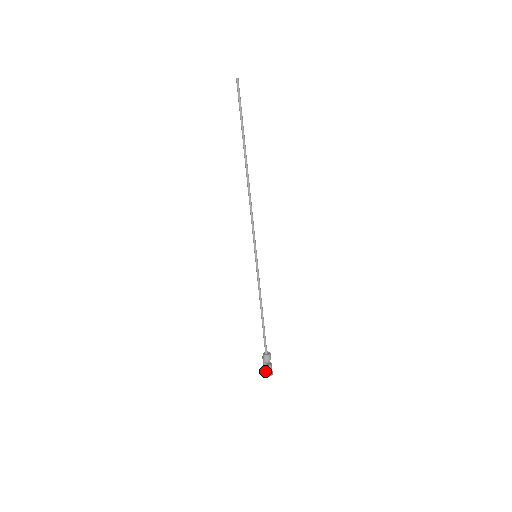
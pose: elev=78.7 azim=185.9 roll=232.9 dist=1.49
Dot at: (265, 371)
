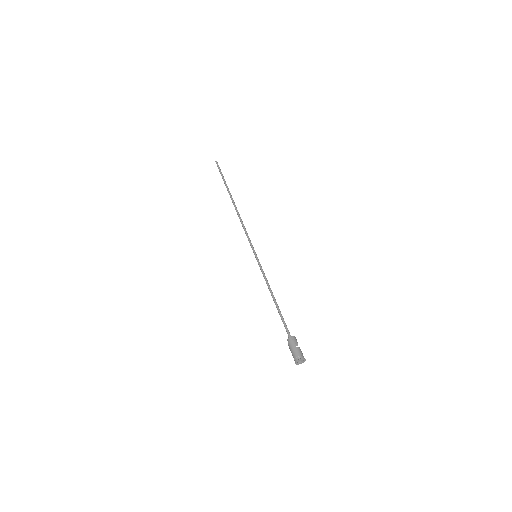
Dot at: (298, 353)
